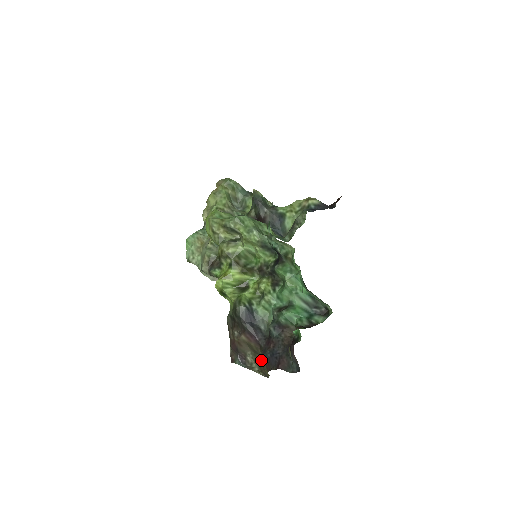
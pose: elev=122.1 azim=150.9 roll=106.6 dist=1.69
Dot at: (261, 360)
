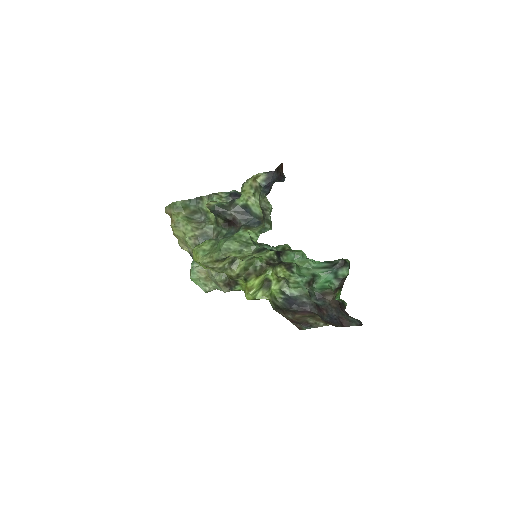
Dot at: occluded
